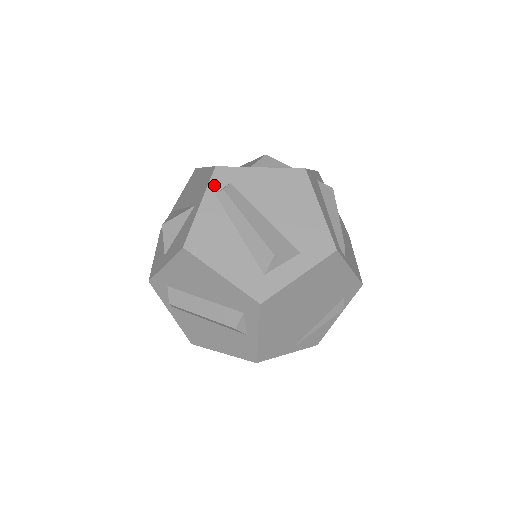
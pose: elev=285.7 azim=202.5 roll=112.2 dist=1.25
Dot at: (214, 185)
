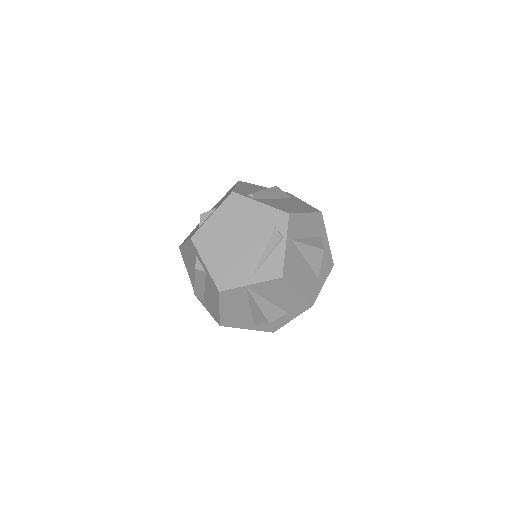
Dot at: occluded
